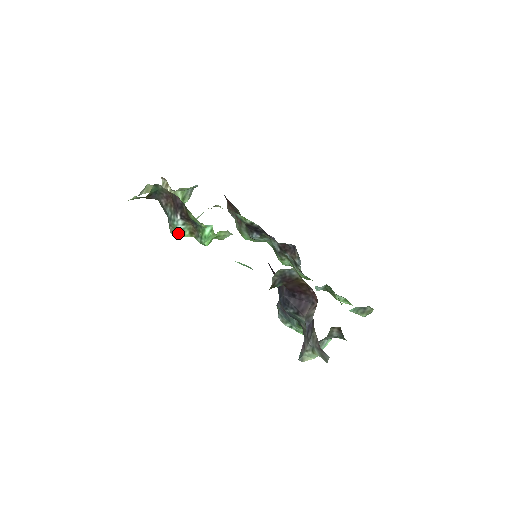
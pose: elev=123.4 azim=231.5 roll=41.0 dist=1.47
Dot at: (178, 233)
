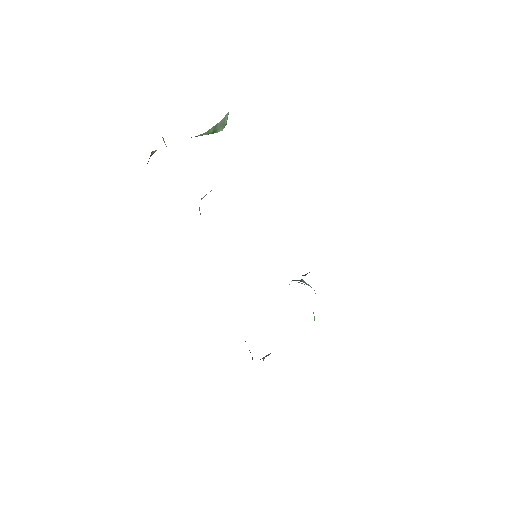
Dot at: occluded
